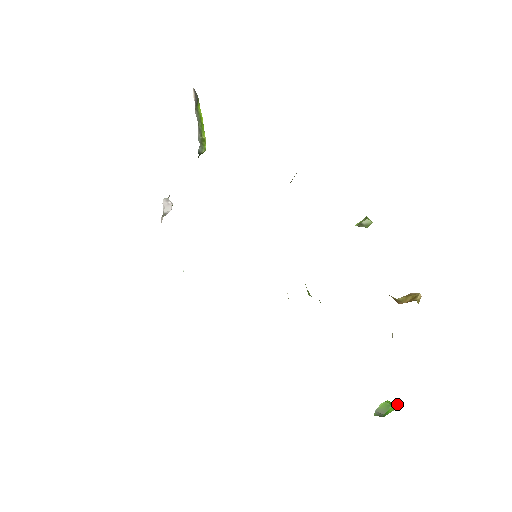
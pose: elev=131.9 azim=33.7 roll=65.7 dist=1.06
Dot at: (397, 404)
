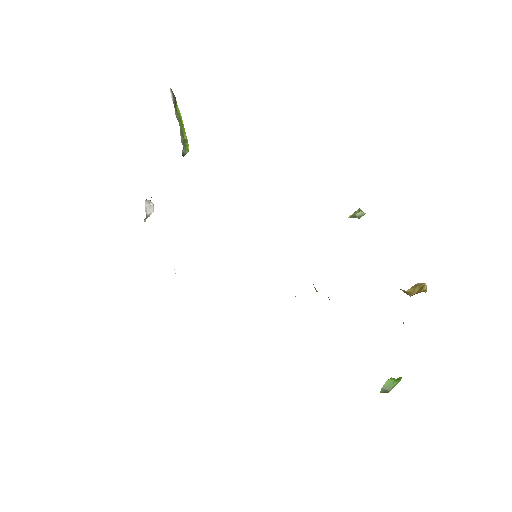
Dot at: (400, 379)
